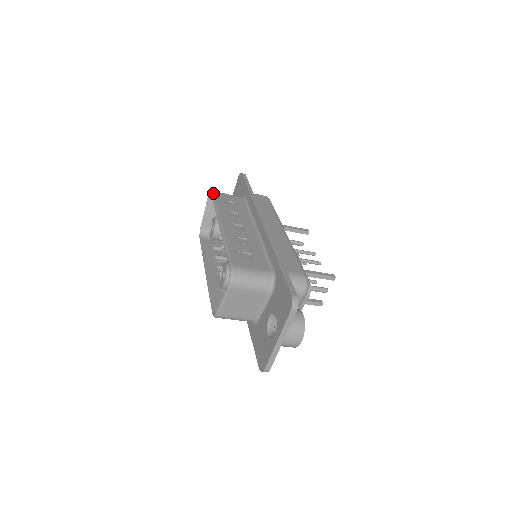
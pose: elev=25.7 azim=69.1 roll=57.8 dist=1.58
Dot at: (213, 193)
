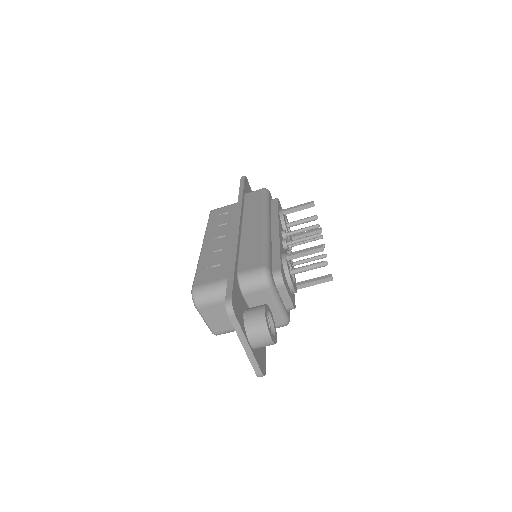
Dot at: (210, 213)
